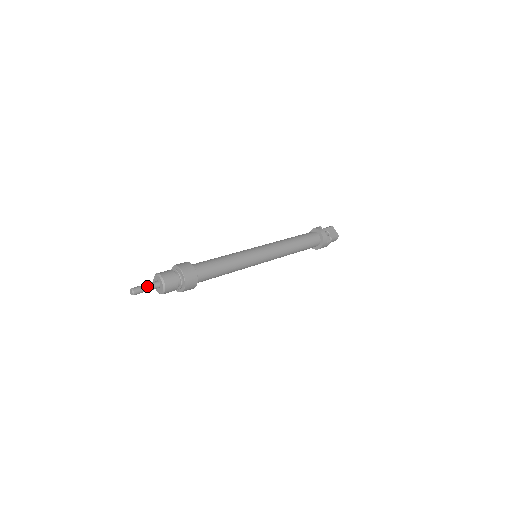
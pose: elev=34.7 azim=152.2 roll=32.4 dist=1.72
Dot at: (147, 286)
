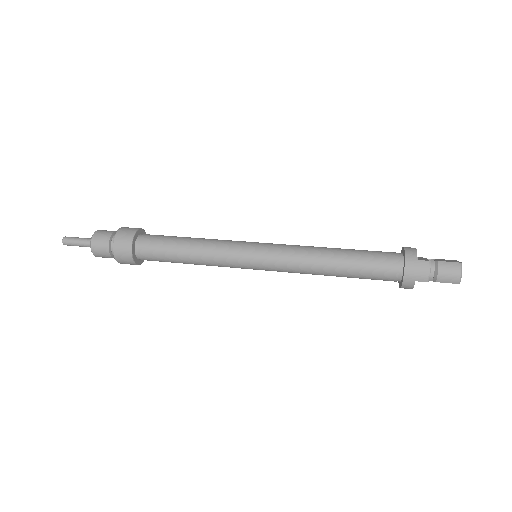
Dot at: (82, 238)
